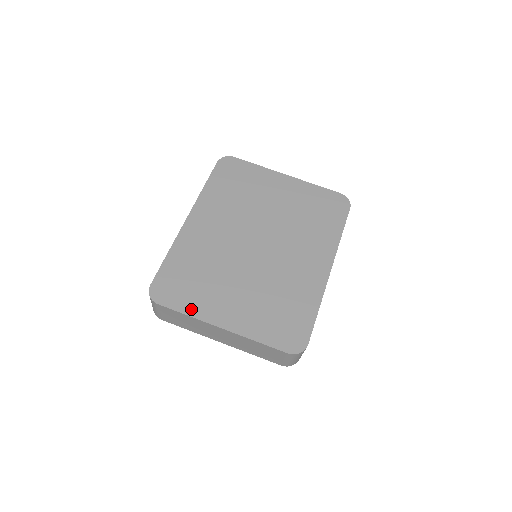
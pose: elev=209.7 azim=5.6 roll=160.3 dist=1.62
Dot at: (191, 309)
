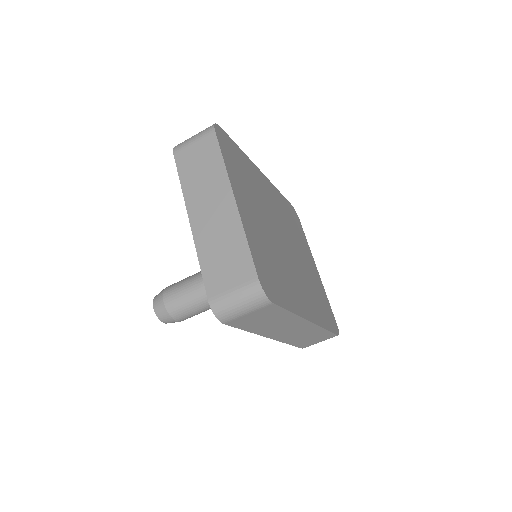
Dot at: (229, 165)
